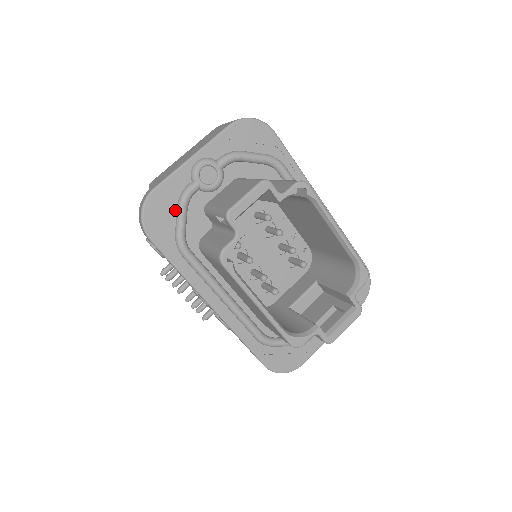
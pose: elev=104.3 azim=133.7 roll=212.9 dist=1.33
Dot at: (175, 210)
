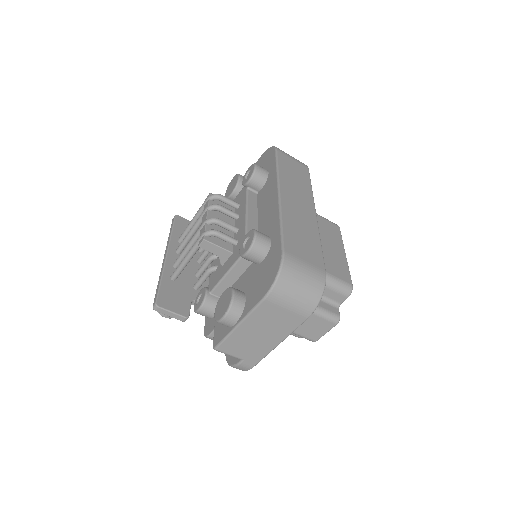
Dot at: occluded
